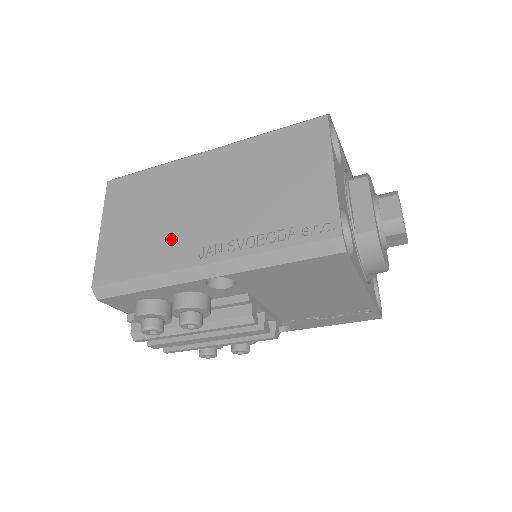
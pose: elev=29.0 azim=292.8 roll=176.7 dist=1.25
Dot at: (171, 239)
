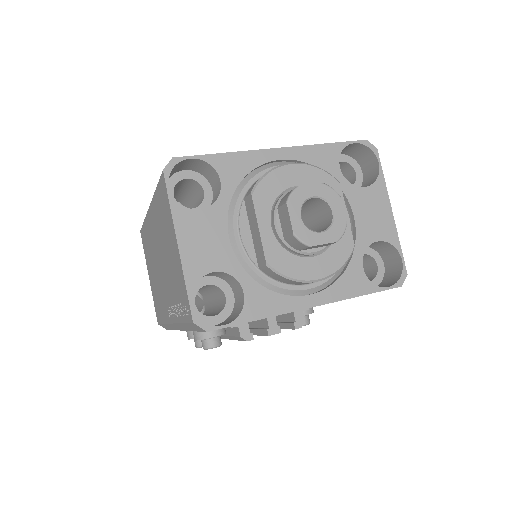
Dot at: (161, 295)
